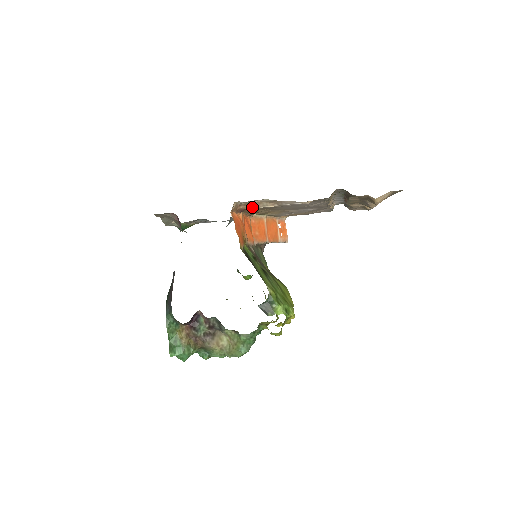
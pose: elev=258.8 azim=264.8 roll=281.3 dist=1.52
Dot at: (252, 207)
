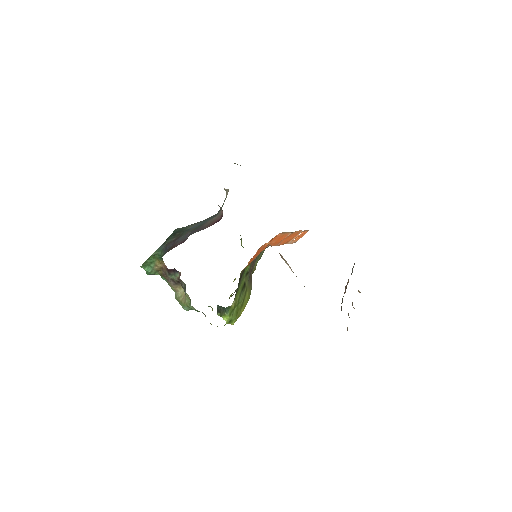
Dot at: occluded
